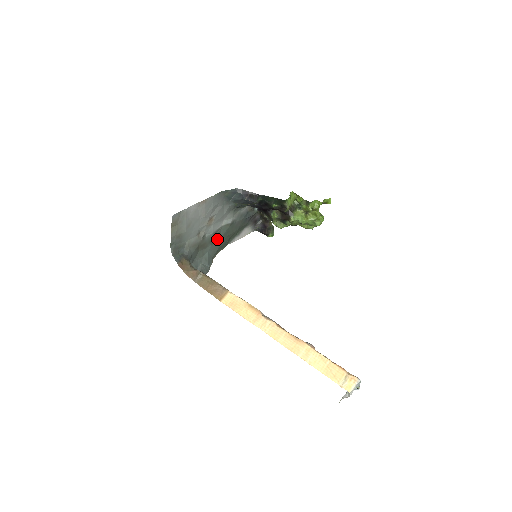
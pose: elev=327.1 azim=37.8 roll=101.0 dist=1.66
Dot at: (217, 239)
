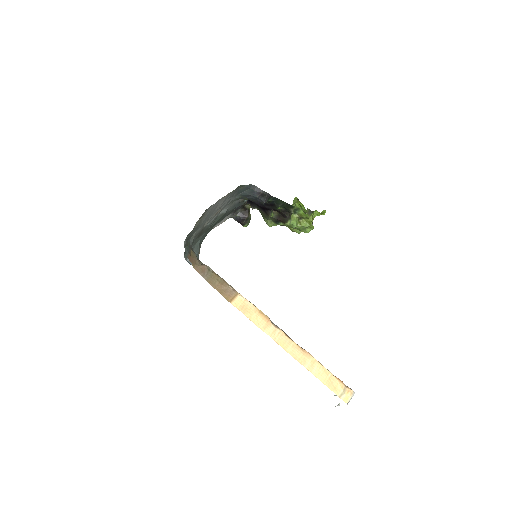
Dot at: (210, 227)
